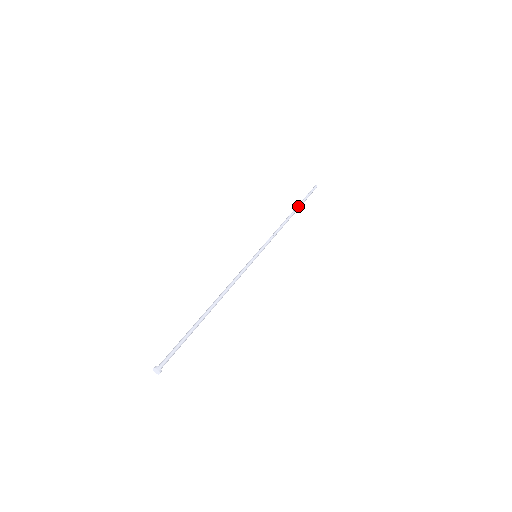
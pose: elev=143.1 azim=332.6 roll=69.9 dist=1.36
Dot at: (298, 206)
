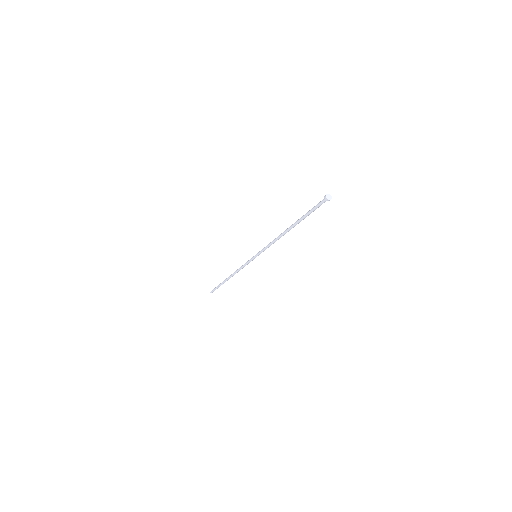
Dot at: (224, 280)
